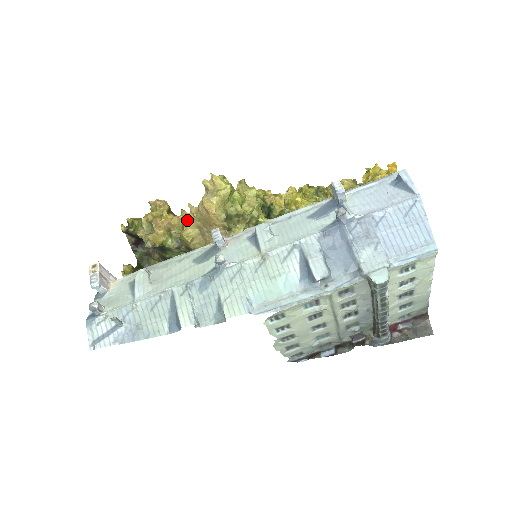
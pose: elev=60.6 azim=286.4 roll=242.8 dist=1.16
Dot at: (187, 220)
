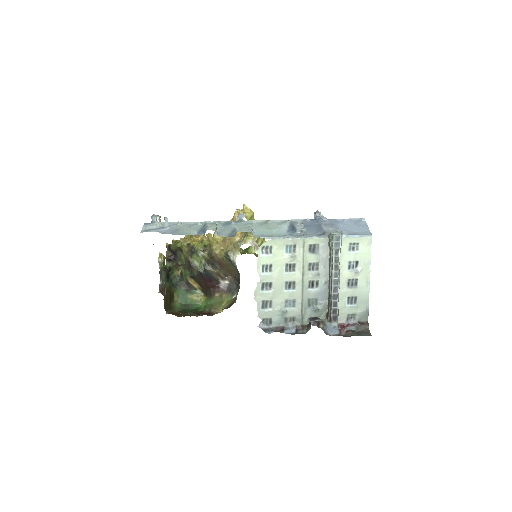
Dot at: occluded
